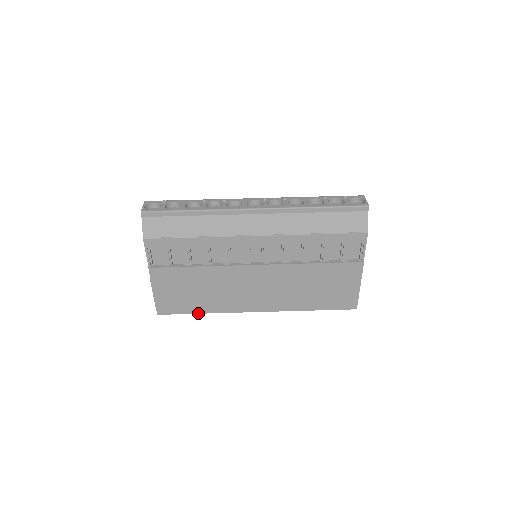
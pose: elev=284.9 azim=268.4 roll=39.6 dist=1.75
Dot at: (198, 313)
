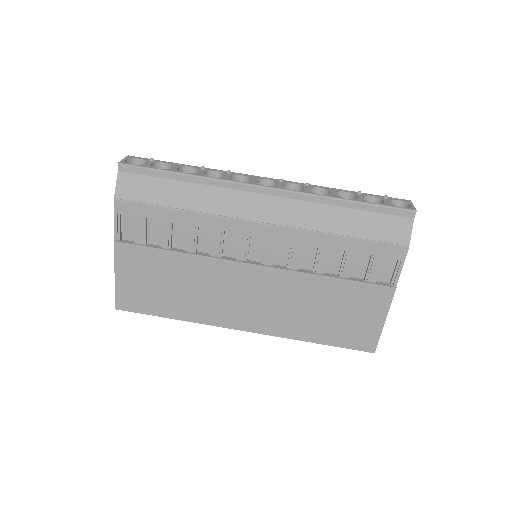
Dot at: (167, 317)
